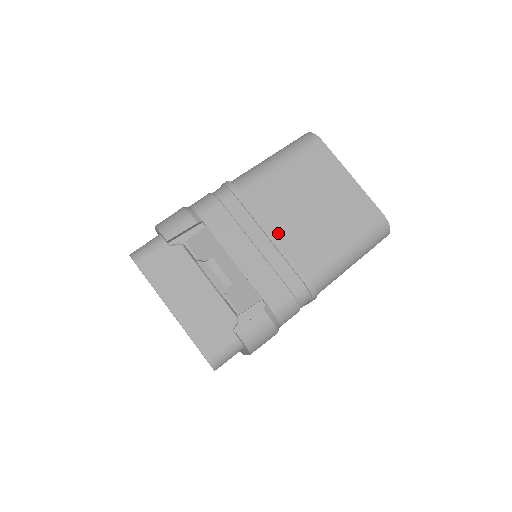
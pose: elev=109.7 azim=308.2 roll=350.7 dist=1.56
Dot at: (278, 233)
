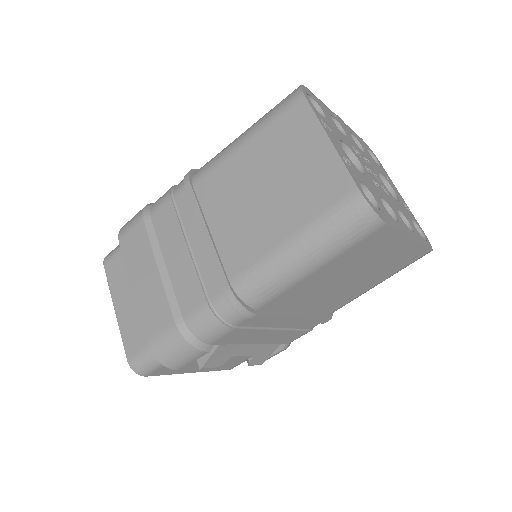
Dot at: (302, 311)
